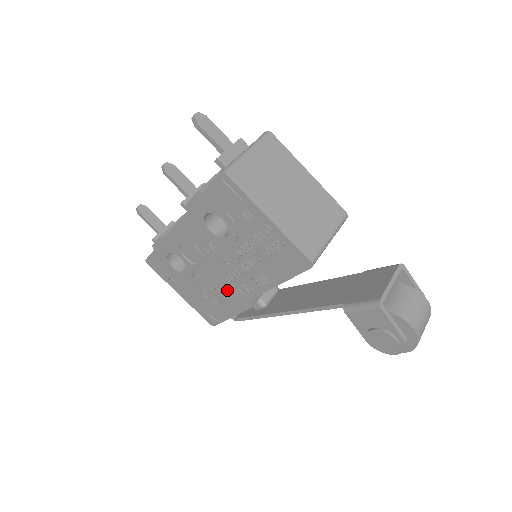
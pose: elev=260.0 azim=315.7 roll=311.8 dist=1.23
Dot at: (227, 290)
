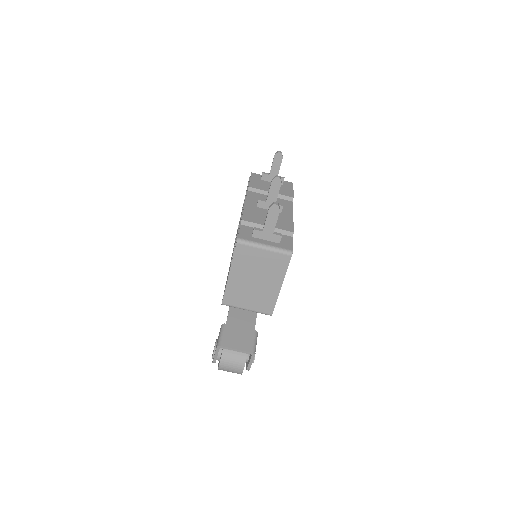
Dot at: occluded
